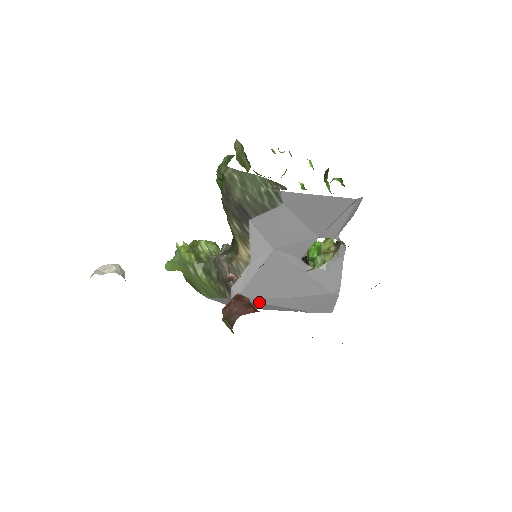
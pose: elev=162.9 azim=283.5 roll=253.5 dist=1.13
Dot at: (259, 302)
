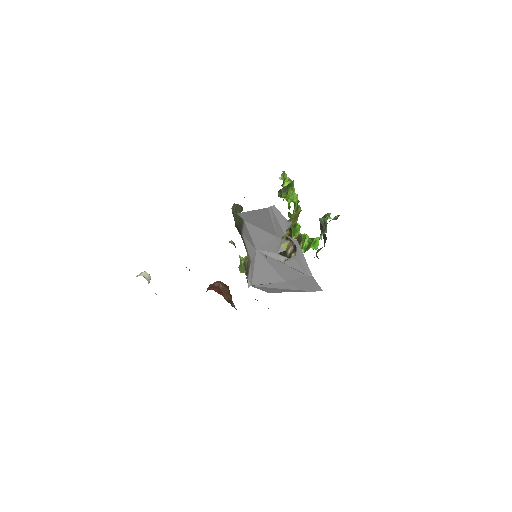
Dot at: (270, 287)
